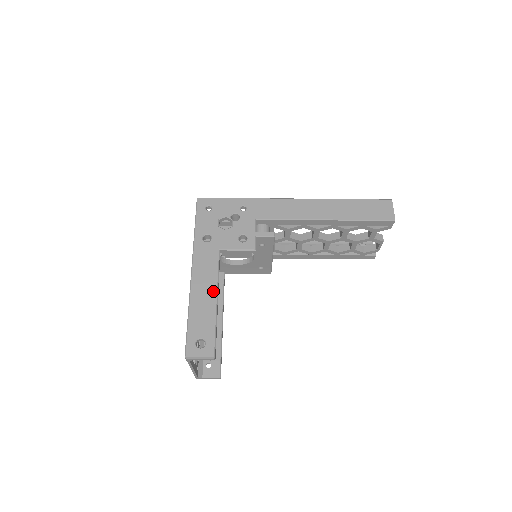
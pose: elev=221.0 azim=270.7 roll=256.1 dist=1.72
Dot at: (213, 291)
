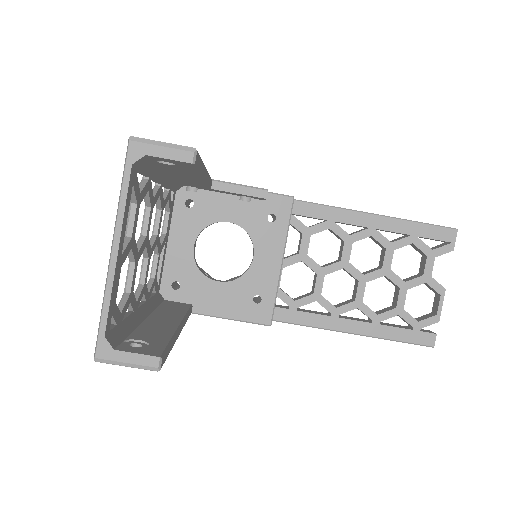
Dot at: occluded
